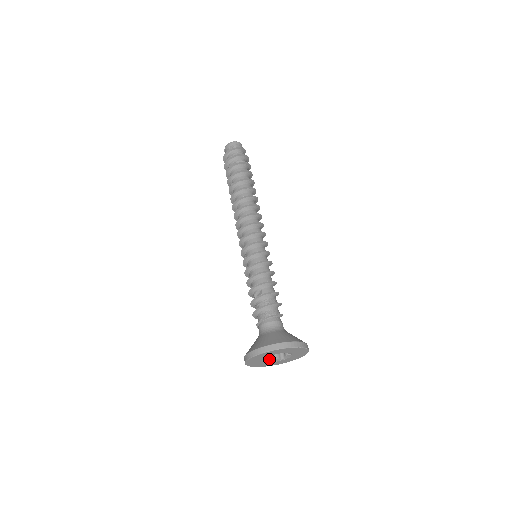
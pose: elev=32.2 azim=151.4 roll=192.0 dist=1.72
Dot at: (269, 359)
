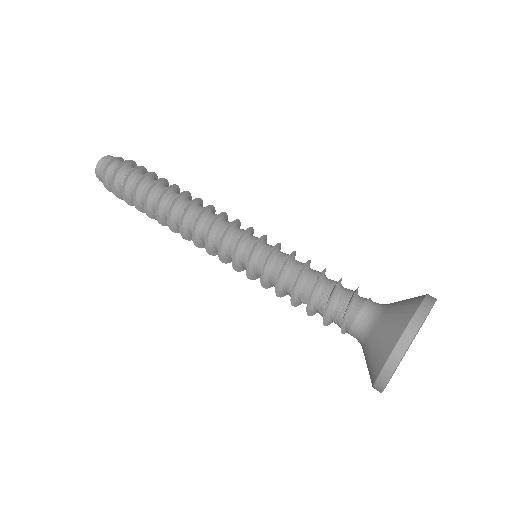
Dot at: occluded
